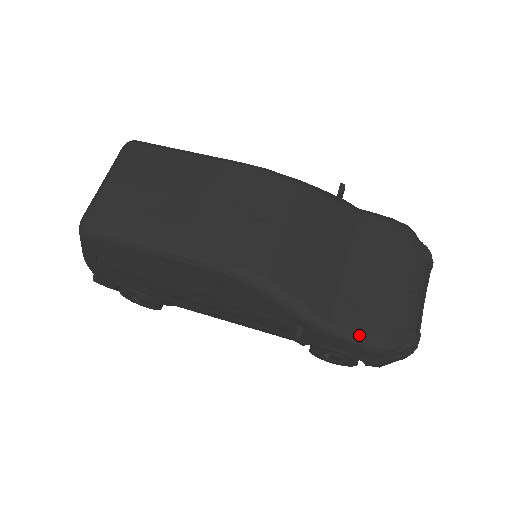
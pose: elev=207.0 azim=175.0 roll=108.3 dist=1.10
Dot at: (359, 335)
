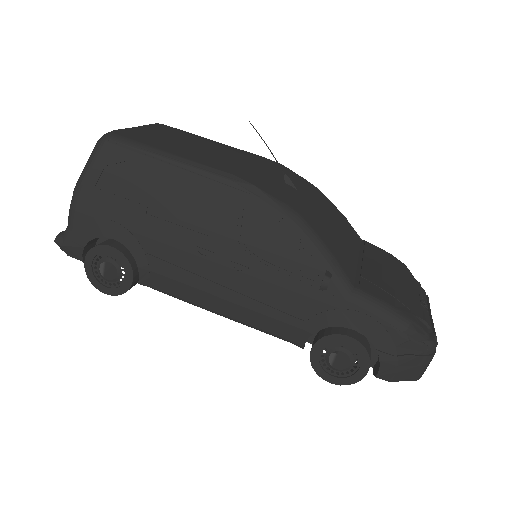
Dot at: (385, 304)
